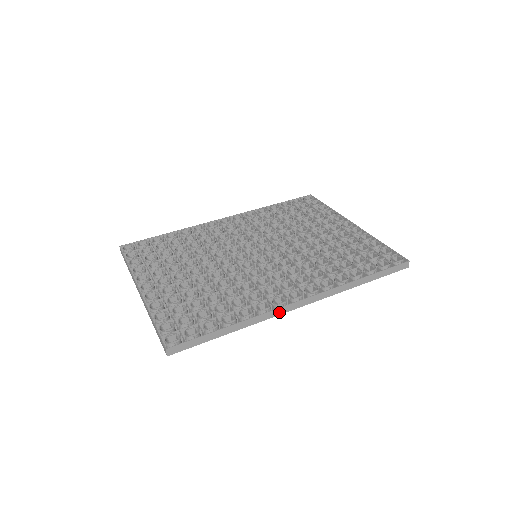
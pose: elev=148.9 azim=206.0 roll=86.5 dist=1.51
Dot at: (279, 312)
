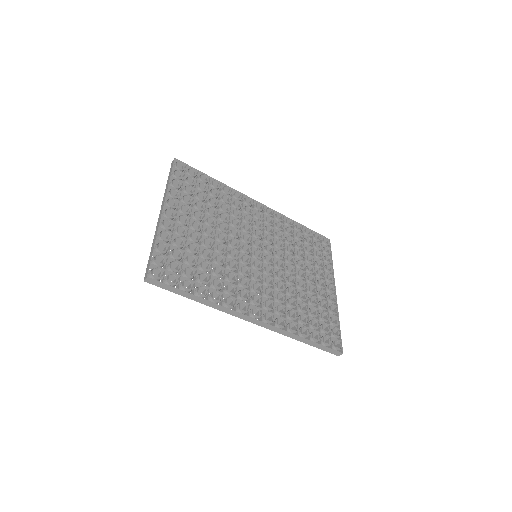
Dot at: (236, 314)
